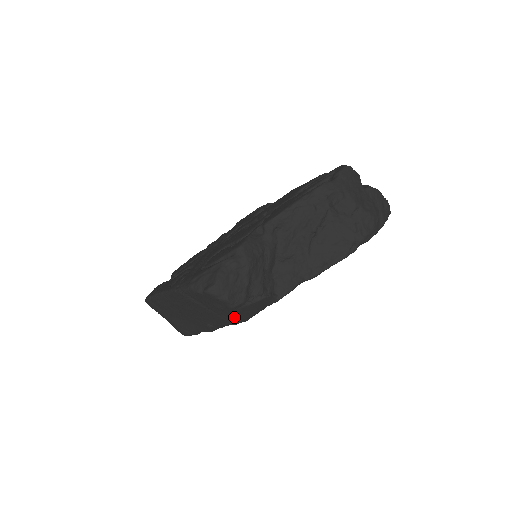
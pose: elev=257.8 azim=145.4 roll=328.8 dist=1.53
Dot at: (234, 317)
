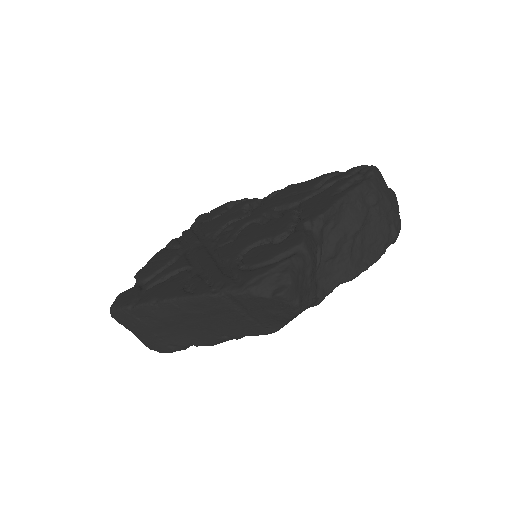
Dot at: (281, 325)
